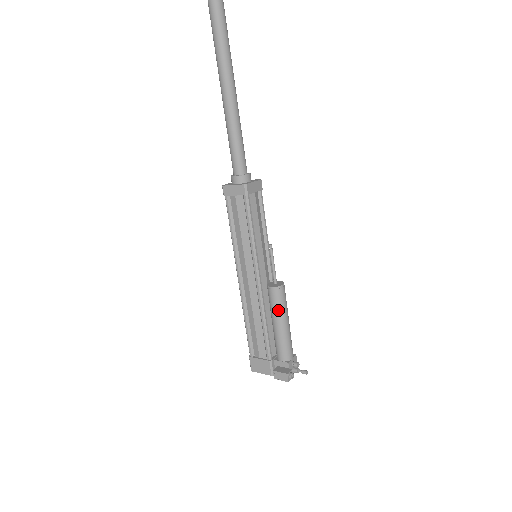
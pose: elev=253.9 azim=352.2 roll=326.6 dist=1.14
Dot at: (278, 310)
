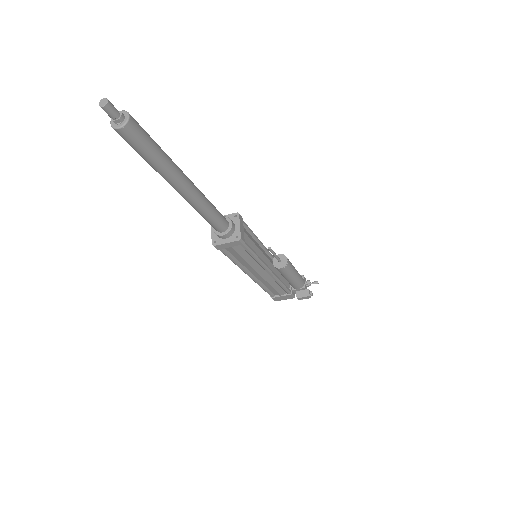
Dot at: (290, 274)
